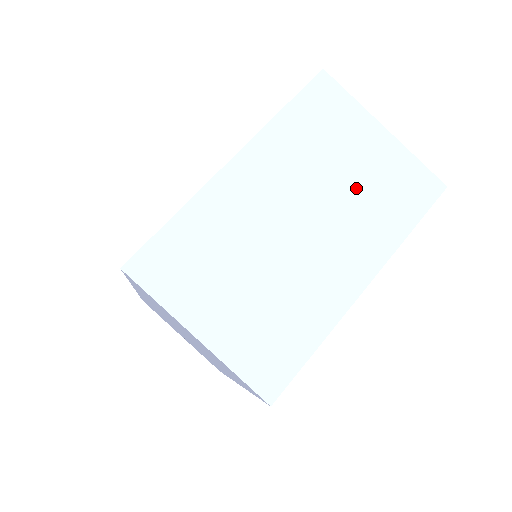
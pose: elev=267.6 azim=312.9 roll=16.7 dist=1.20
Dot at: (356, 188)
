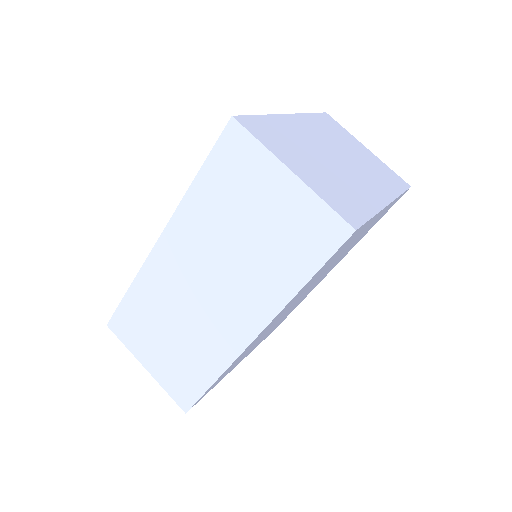
Dot at: (363, 161)
